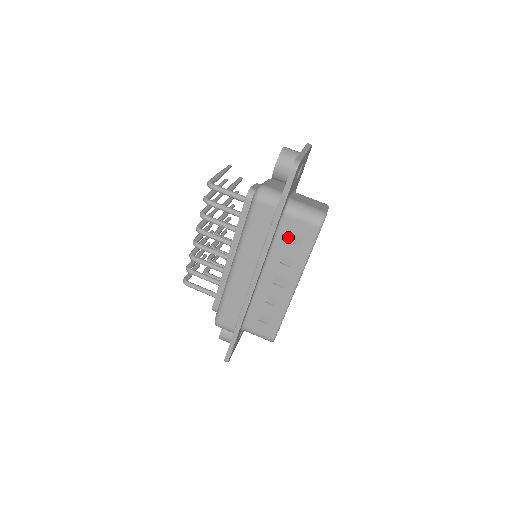
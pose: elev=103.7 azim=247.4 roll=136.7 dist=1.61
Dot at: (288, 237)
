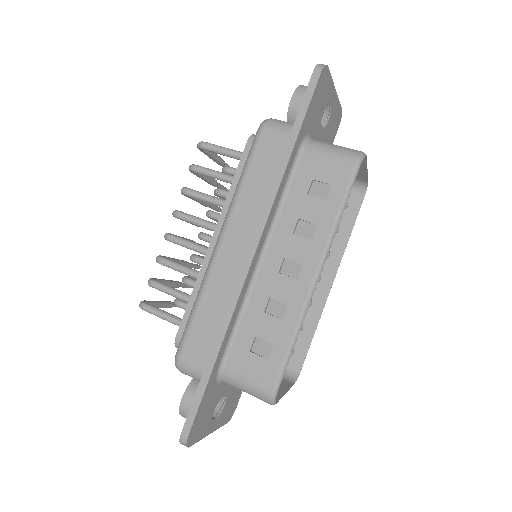
Dot at: (307, 186)
